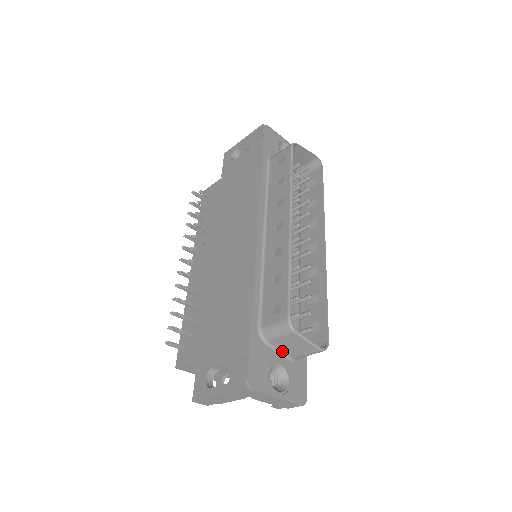
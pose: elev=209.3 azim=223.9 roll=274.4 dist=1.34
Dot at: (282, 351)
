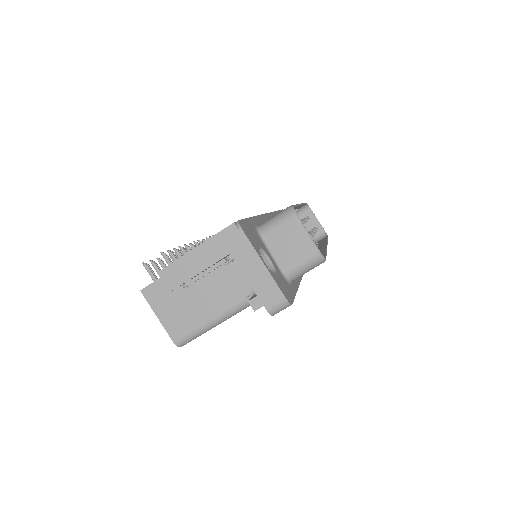
Dot at: (274, 255)
